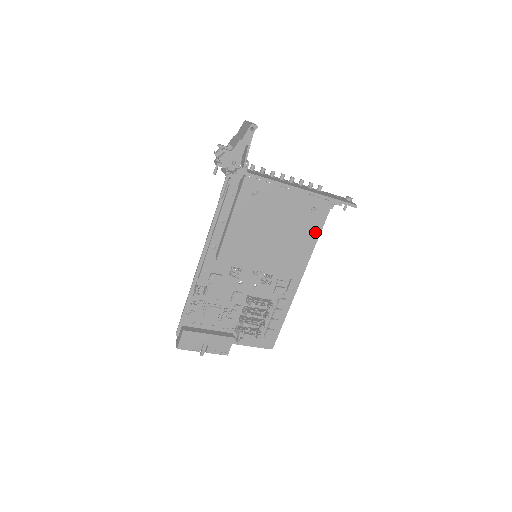
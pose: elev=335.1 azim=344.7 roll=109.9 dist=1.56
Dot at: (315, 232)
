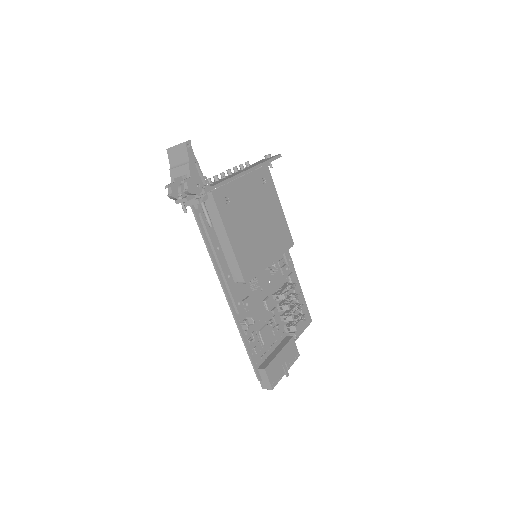
Dot at: (276, 198)
